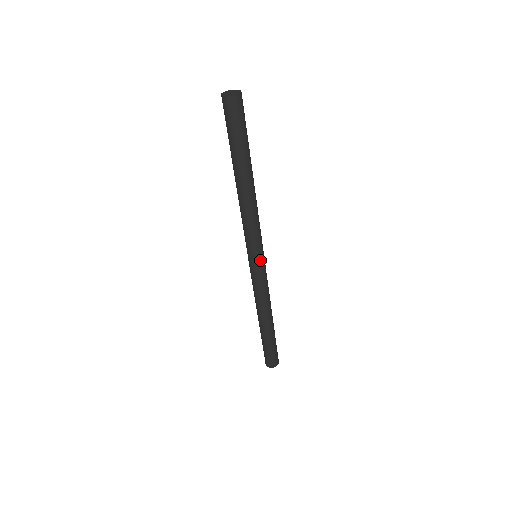
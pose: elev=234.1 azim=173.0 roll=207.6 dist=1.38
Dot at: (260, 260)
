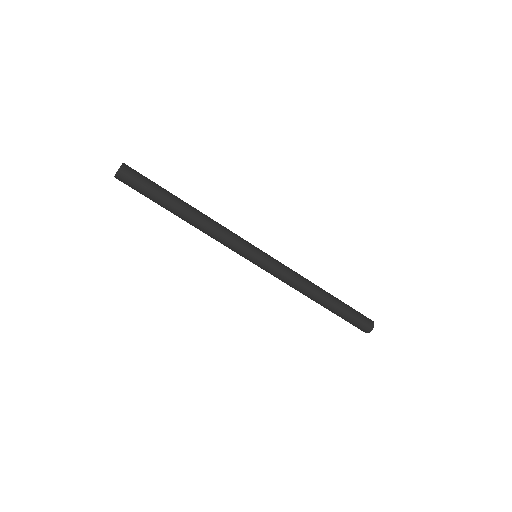
Dot at: (260, 254)
